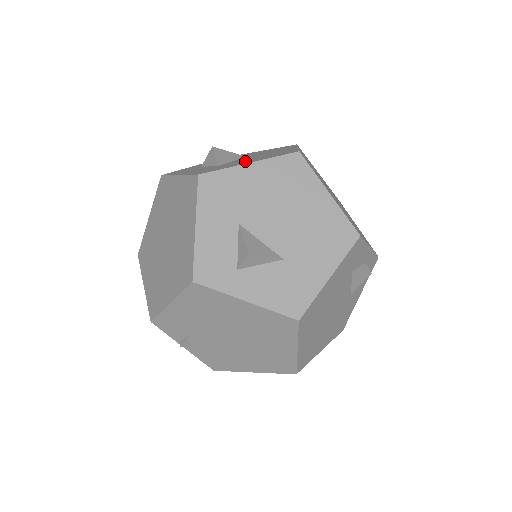
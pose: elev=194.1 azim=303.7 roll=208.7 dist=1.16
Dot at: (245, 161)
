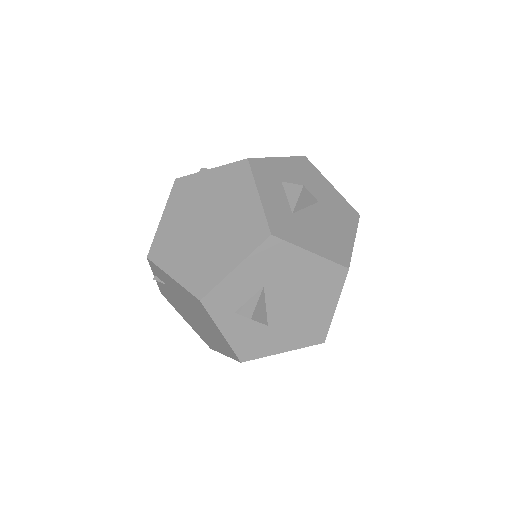
Dot at: (312, 235)
